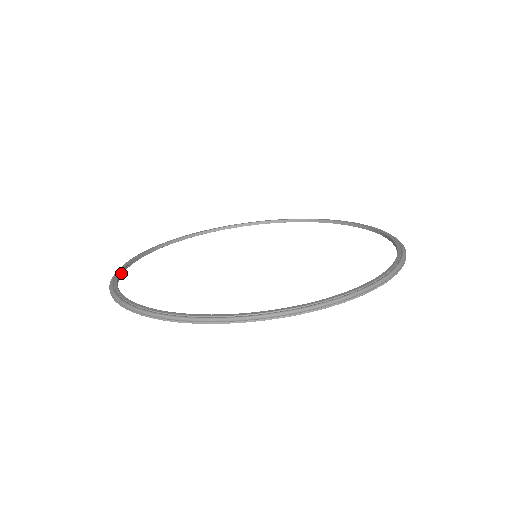
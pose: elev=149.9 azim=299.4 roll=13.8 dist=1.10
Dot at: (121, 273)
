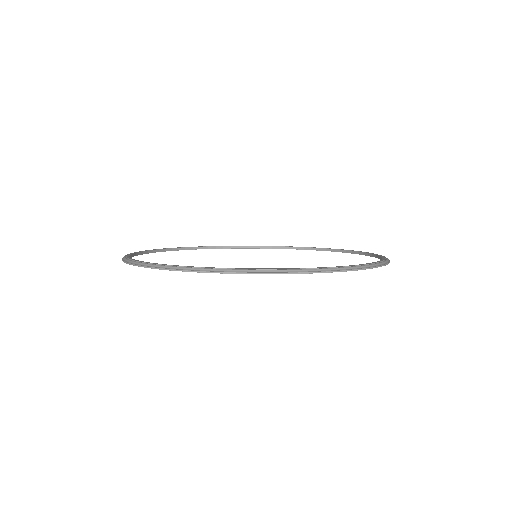
Dot at: (148, 252)
